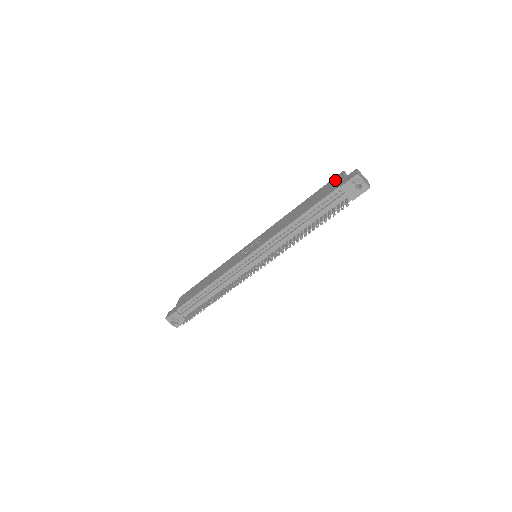
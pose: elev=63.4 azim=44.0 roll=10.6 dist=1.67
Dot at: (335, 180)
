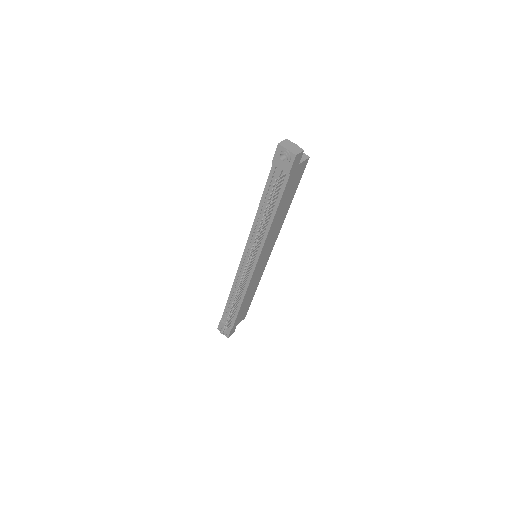
Dot at: occluded
